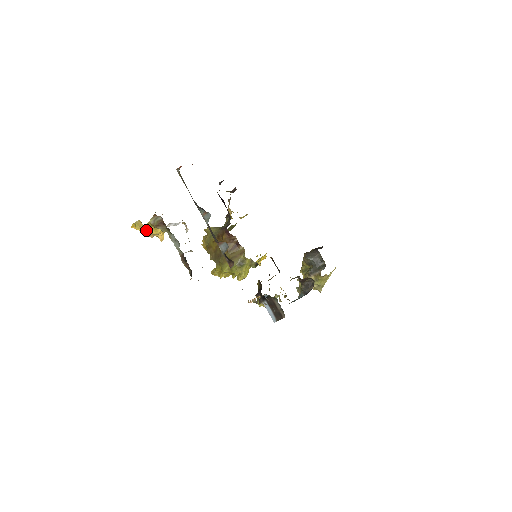
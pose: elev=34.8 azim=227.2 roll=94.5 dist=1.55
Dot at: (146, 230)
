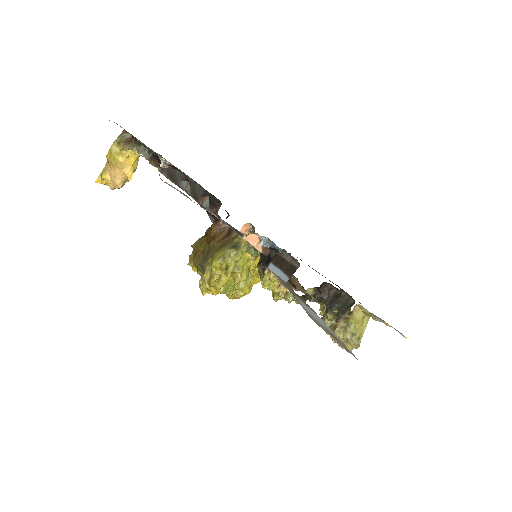
Dot at: (111, 157)
